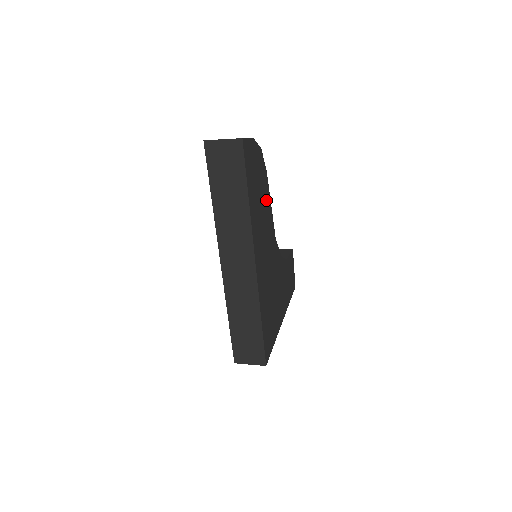
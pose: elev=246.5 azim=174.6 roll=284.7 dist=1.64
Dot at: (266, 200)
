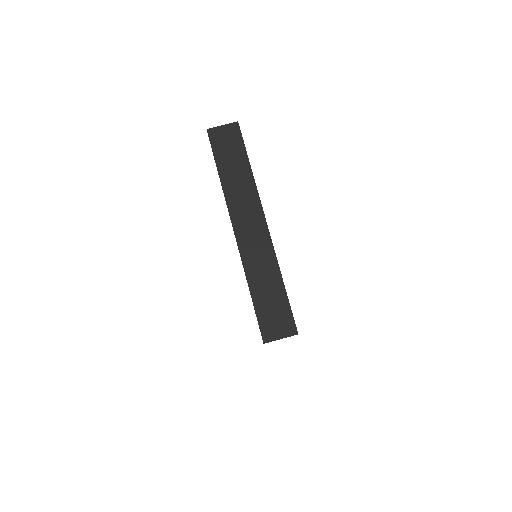
Dot at: occluded
